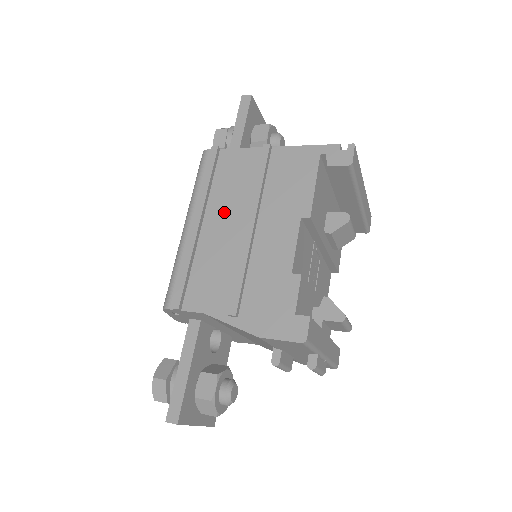
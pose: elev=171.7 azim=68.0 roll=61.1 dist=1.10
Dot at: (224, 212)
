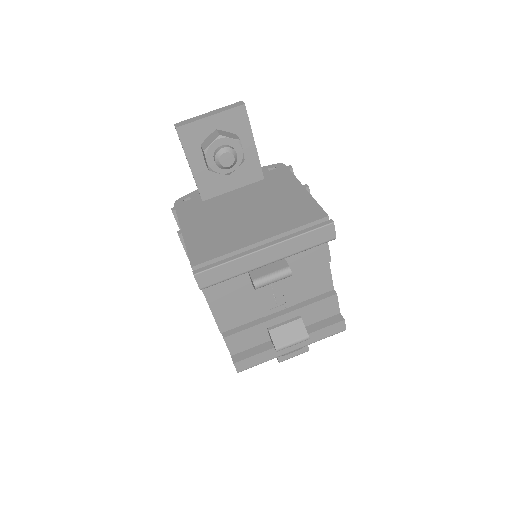
Dot at: occluded
